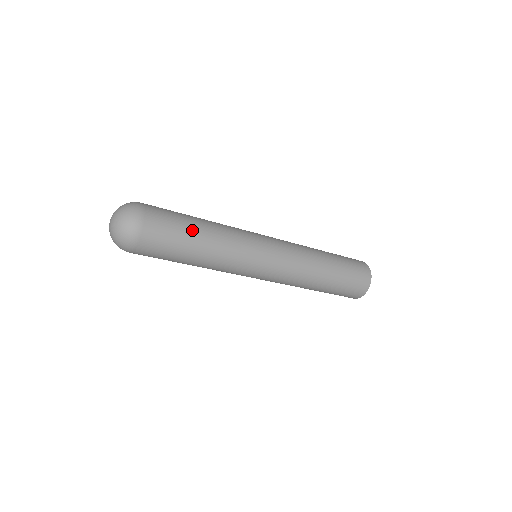
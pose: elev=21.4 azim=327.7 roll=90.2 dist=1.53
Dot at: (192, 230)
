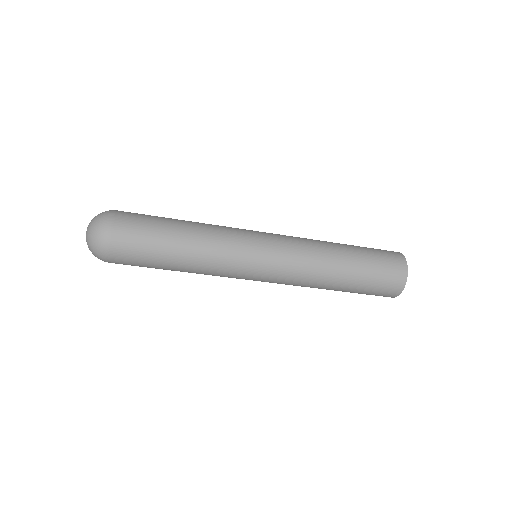
Dot at: (165, 251)
